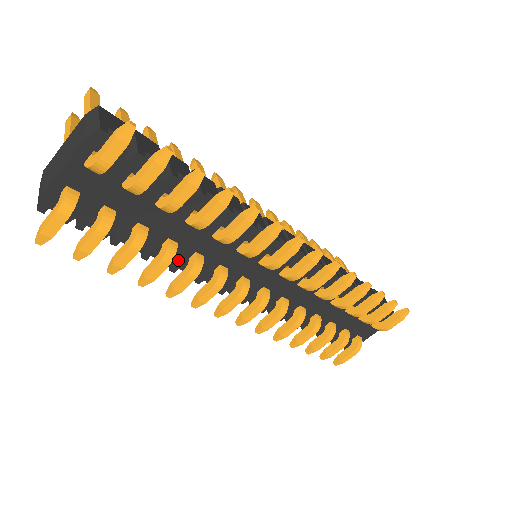
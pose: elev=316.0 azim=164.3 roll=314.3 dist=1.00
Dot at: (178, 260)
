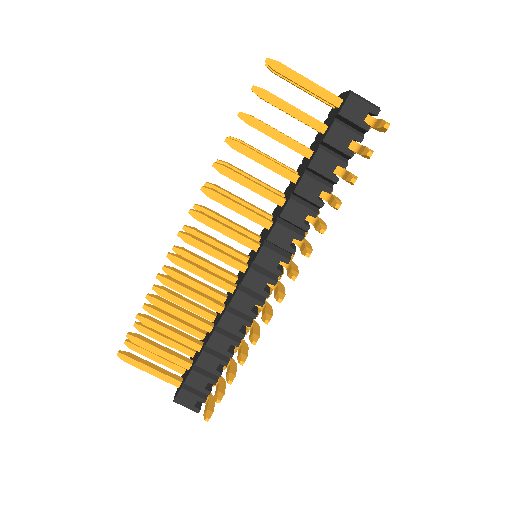
Dot at: occluded
